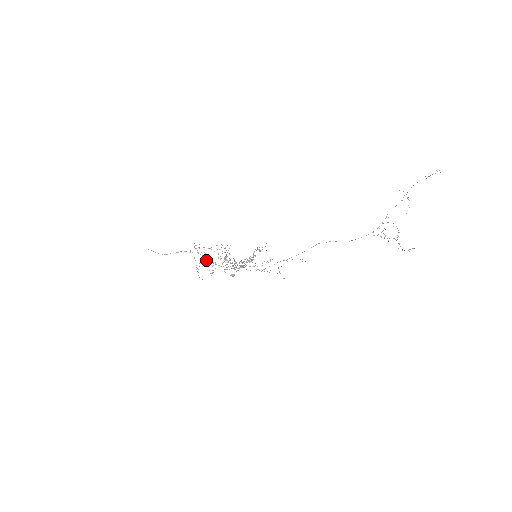
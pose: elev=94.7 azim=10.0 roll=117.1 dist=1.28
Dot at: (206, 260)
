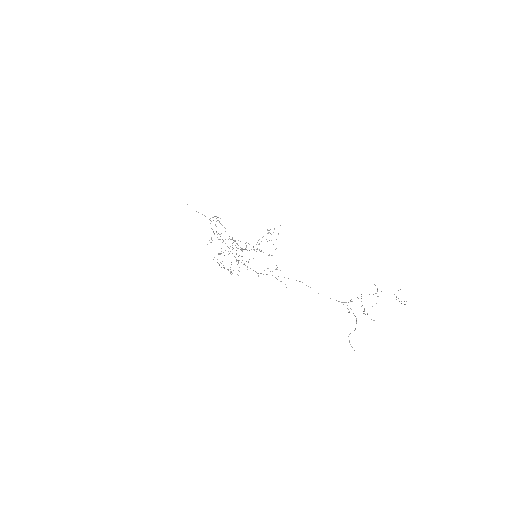
Dot at: occluded
